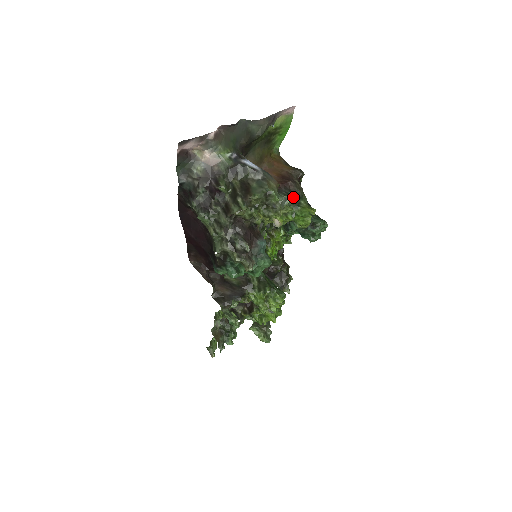
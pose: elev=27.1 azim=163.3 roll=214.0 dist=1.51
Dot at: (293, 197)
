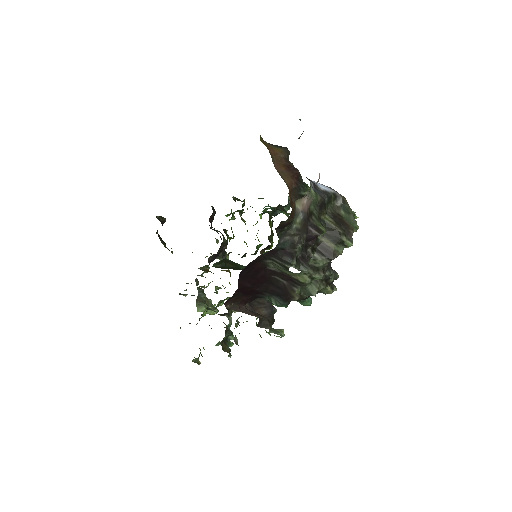
Dot at: occluded
